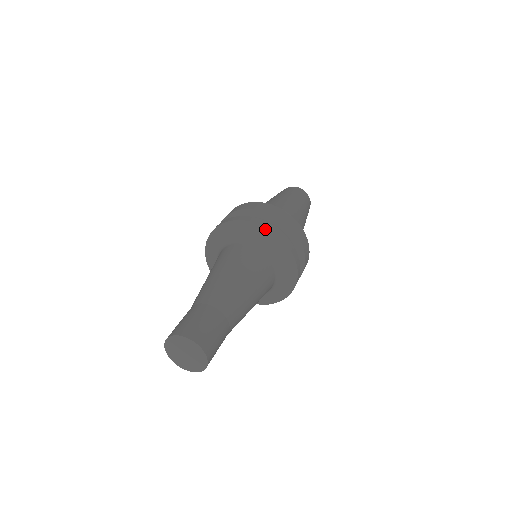
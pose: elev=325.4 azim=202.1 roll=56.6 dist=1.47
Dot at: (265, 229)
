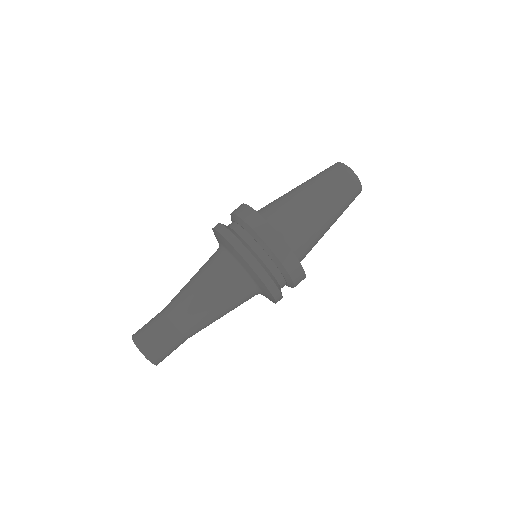
Dot at: (264, 285)
